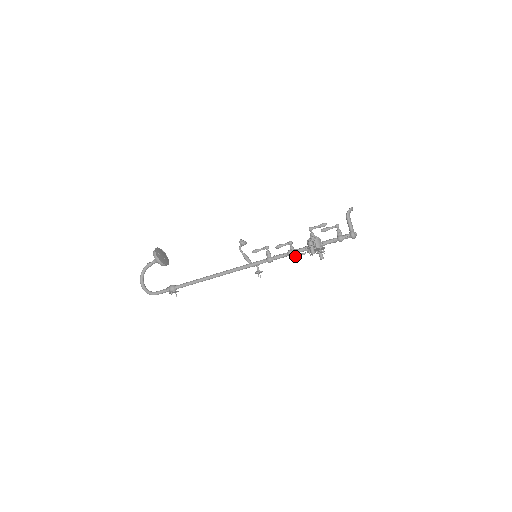
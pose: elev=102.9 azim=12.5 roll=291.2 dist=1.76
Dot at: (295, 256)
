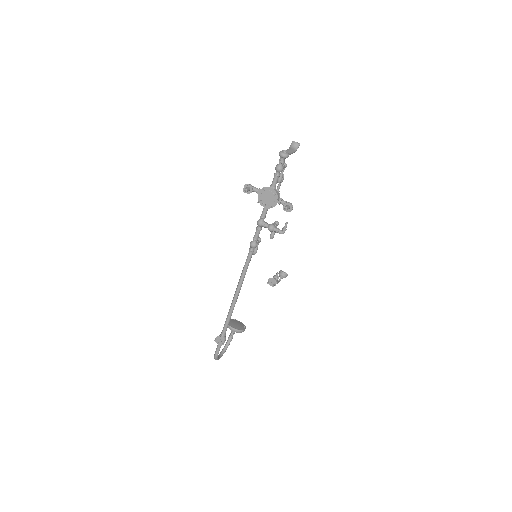
Dot at: (270, 226)
